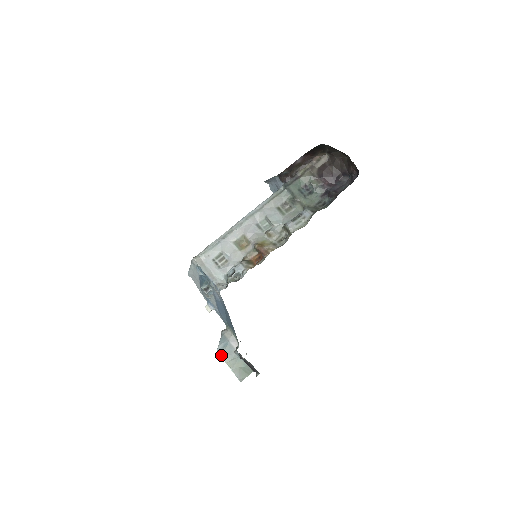
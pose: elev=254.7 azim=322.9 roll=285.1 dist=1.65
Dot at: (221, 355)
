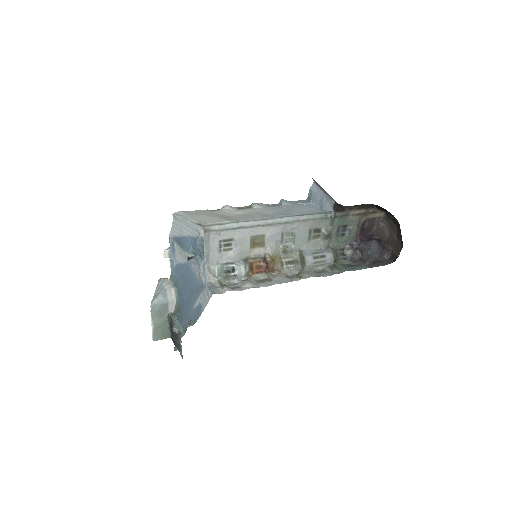
Dot at: (152, 311)
